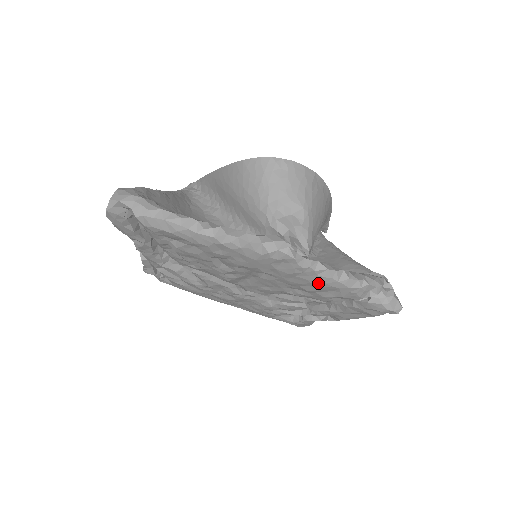
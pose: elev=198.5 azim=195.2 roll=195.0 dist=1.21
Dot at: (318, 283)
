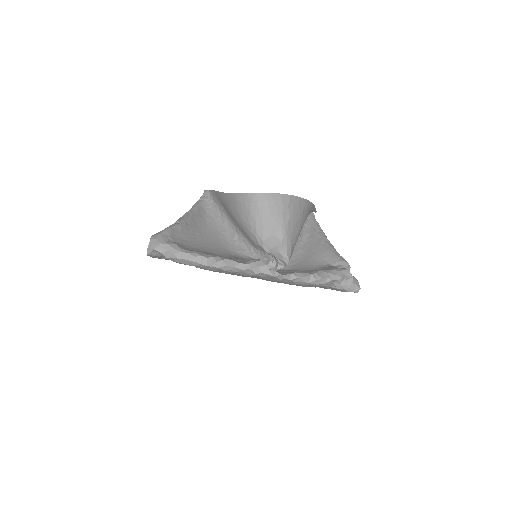
Dot at: (295, 284)
